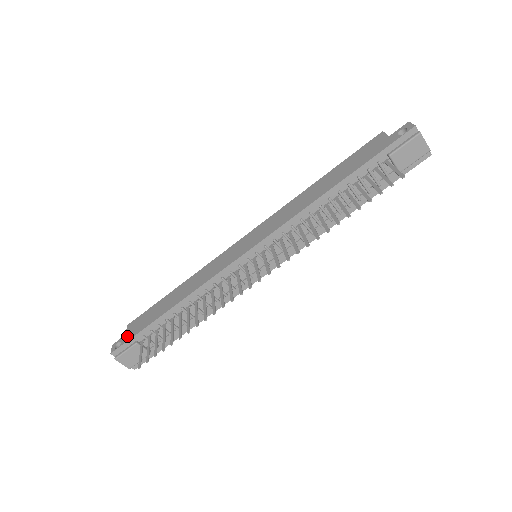
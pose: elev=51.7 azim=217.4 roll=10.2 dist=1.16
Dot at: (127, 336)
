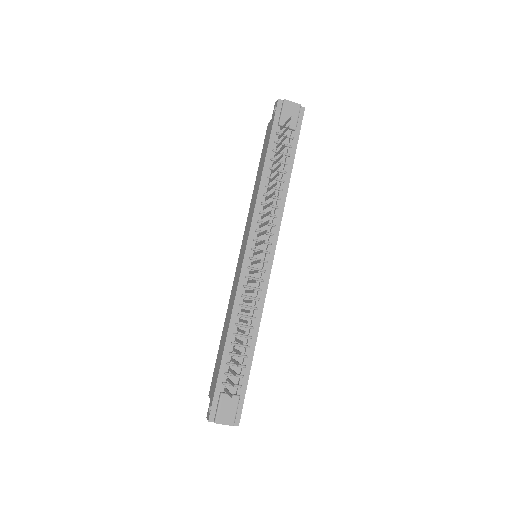
Dot at: (211, 397)
